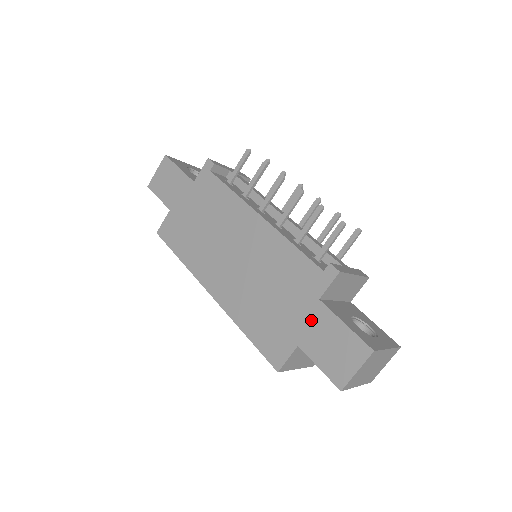
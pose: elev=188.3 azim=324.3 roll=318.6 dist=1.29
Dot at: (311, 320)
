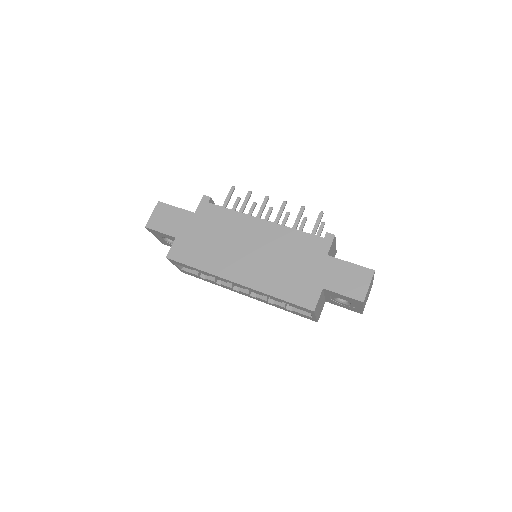
Dot at: (327, 269)
